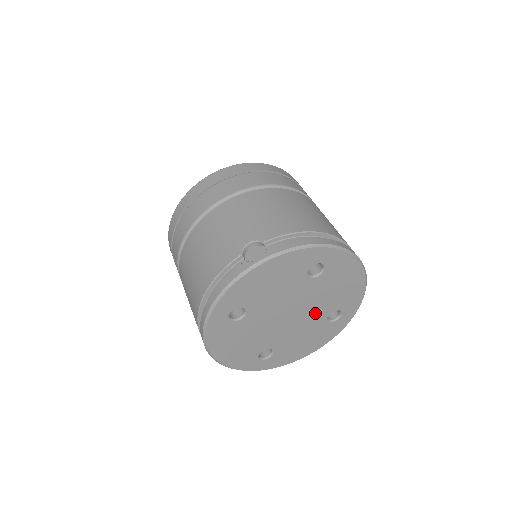
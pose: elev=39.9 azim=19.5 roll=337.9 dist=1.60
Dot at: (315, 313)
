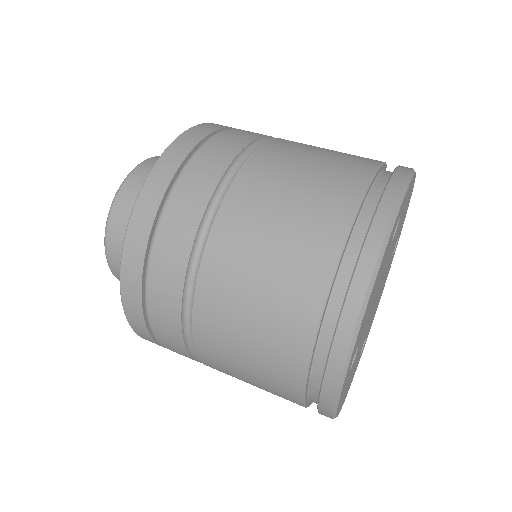
Dot at: (370, 320)
